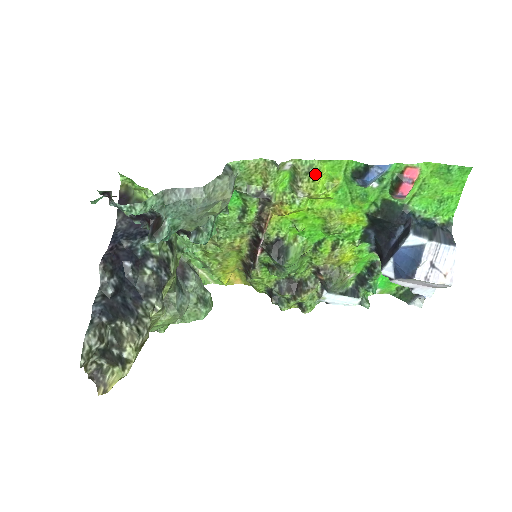
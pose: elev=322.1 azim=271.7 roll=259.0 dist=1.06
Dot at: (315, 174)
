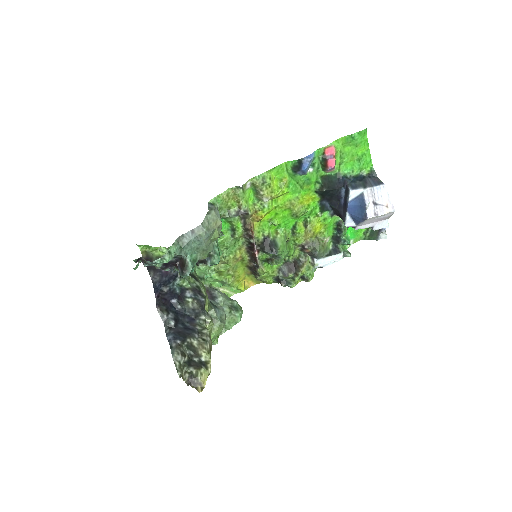
Dot at: (268, 182)
